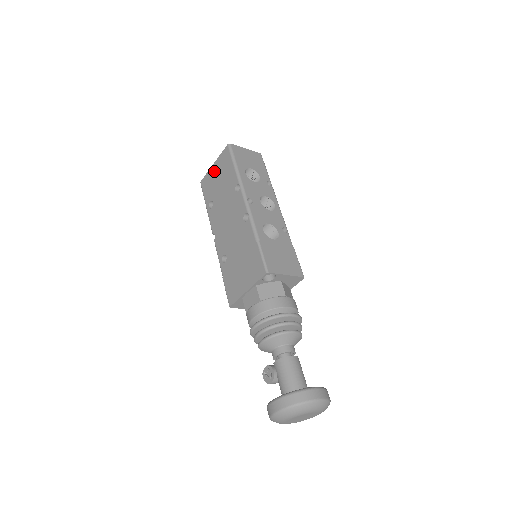
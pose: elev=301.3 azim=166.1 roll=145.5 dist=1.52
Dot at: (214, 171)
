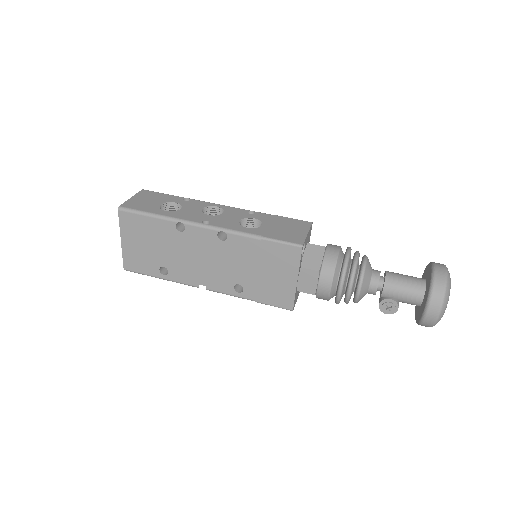
Dot at: (130, 245)
